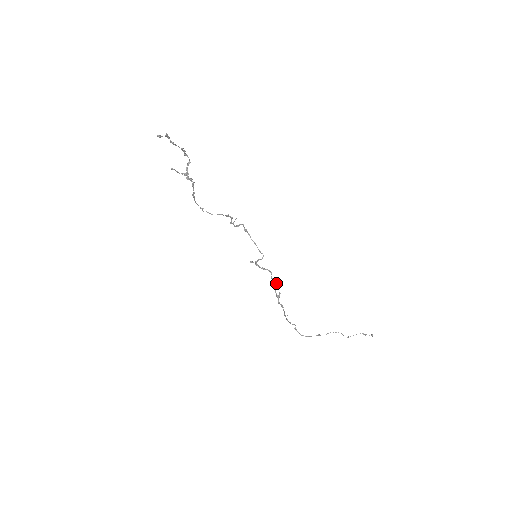
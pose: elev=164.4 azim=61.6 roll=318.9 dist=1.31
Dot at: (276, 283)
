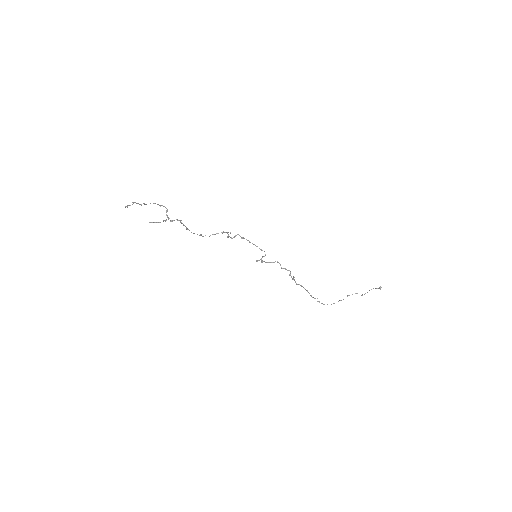
Dot at: (287, 270)
